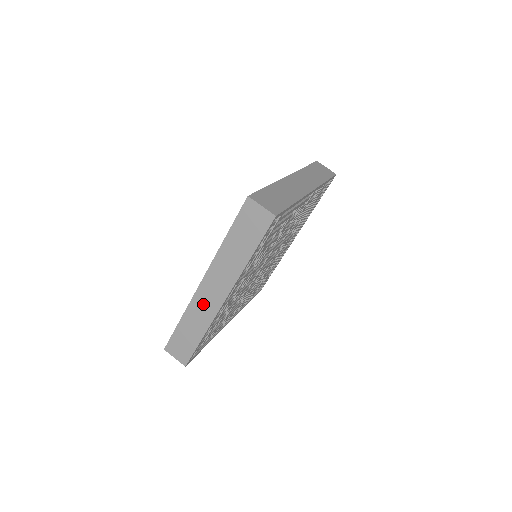
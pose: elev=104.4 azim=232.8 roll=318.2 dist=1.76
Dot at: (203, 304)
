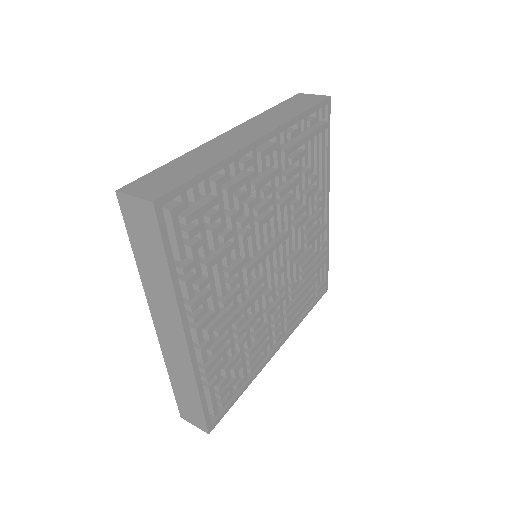
Dot at: (224, 144)
